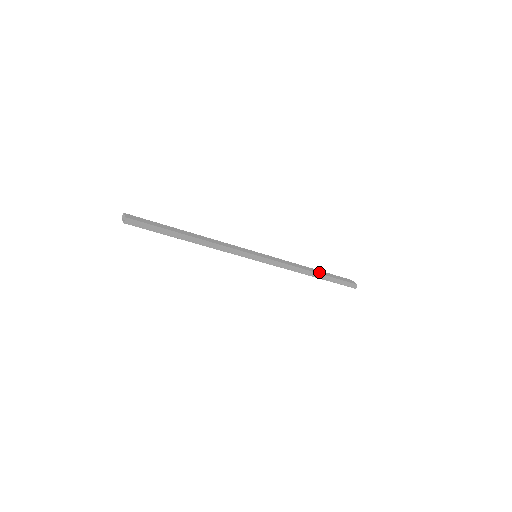
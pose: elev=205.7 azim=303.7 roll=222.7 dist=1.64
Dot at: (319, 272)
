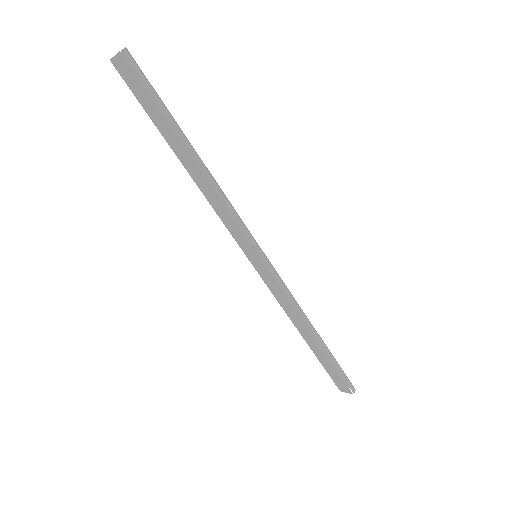
Dot at: occluded
